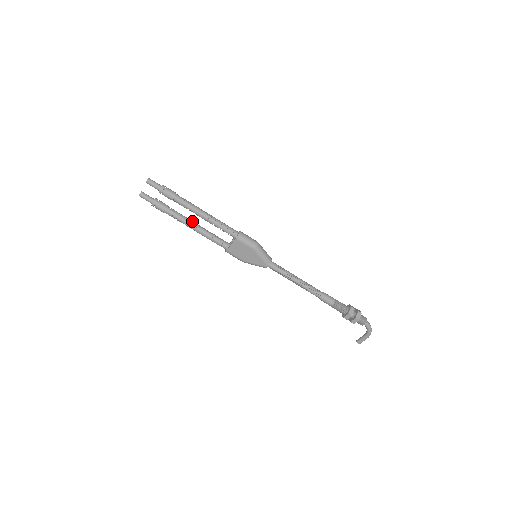
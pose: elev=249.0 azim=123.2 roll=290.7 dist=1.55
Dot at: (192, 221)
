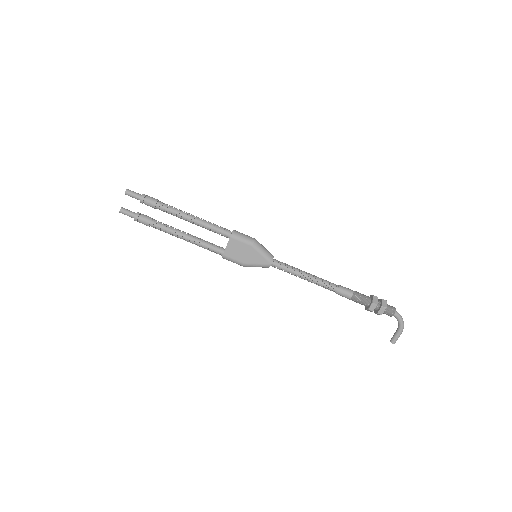
Dot at: (180, 230)
